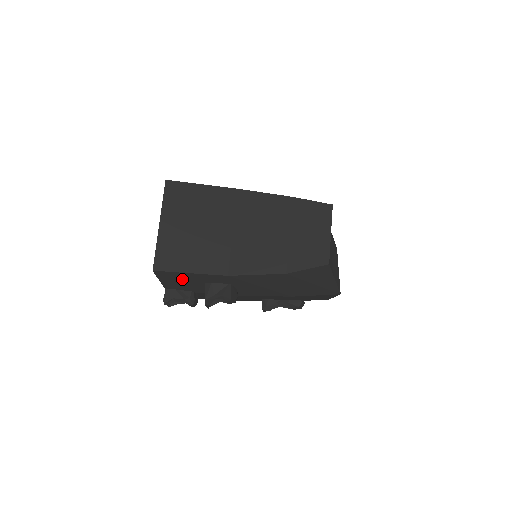
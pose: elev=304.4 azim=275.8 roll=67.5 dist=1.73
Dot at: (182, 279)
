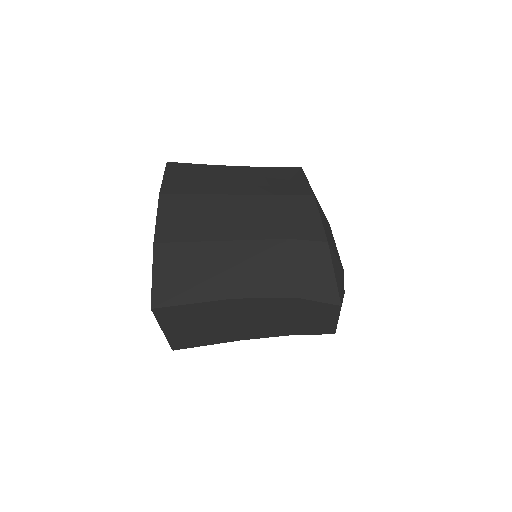
Dot at: occluded
